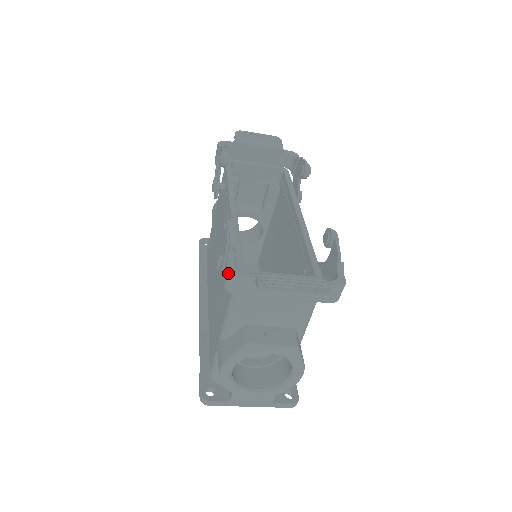
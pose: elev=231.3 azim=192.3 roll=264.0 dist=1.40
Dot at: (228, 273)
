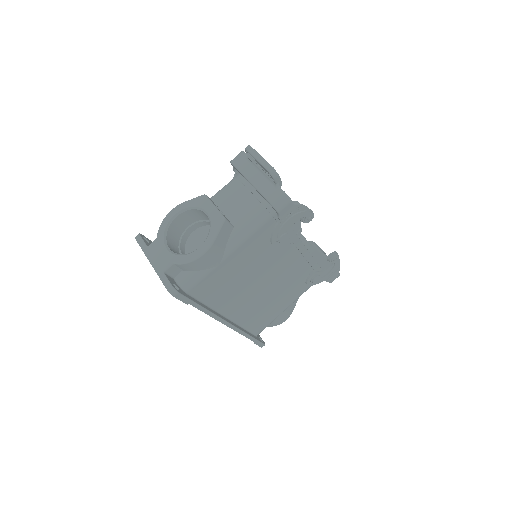
Dot at: occluded
